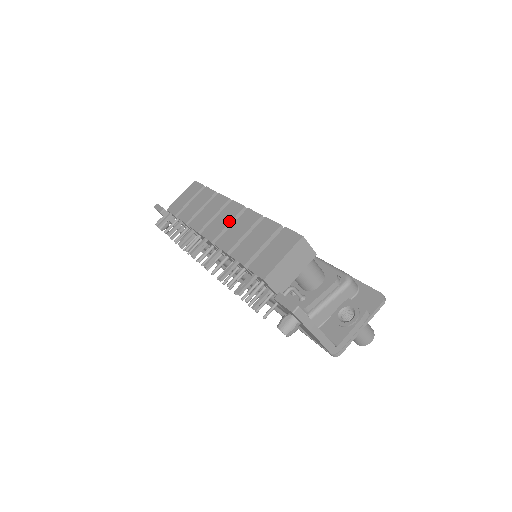
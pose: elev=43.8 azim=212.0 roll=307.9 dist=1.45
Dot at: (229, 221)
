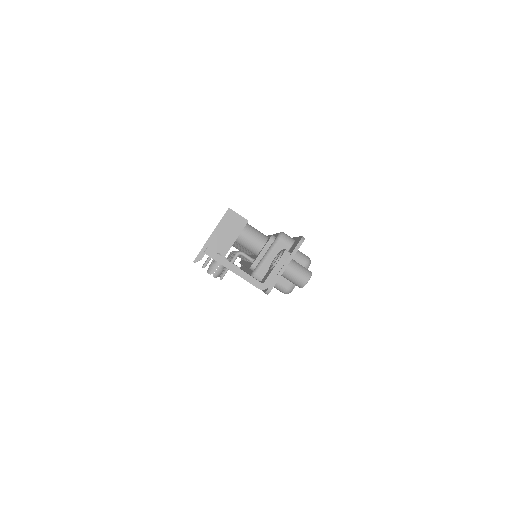
Dot at: occluded
